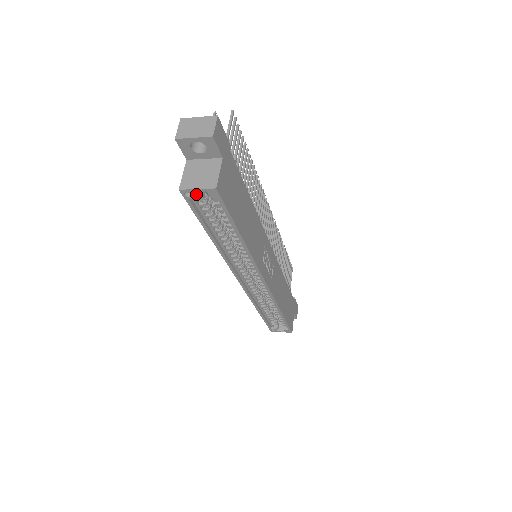
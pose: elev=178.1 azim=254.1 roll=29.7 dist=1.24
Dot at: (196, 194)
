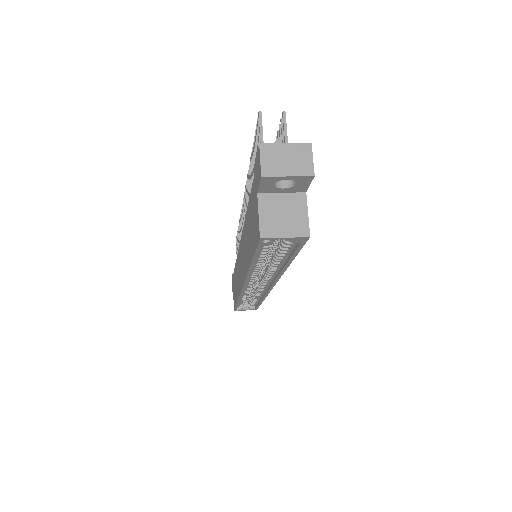
Dot at: (275, 239)
